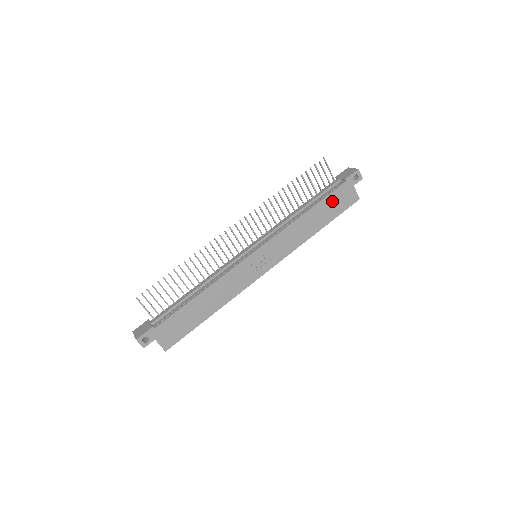
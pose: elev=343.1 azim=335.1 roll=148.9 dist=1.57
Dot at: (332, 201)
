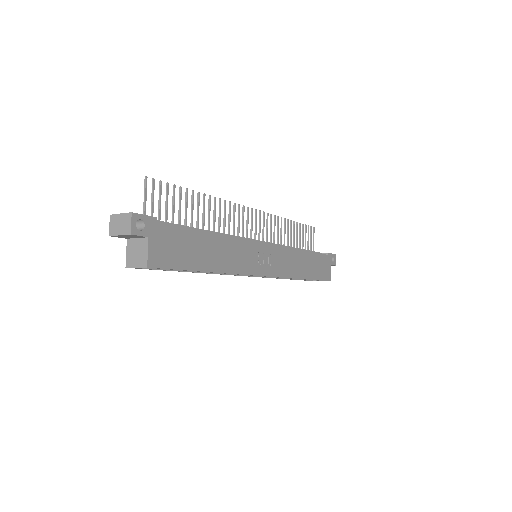
Dot at: (318, 262)
